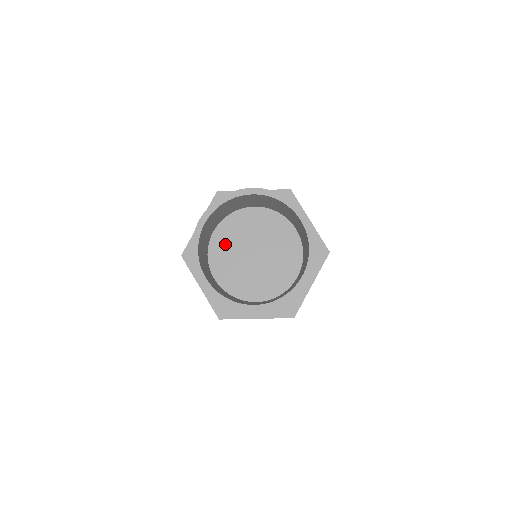
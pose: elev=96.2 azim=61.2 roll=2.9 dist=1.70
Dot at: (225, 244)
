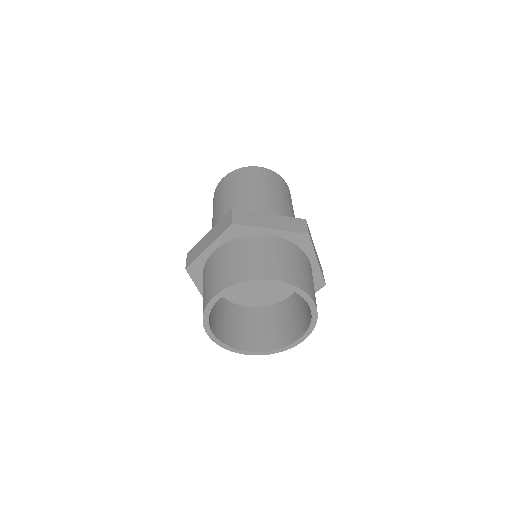
Dot at: occluded
